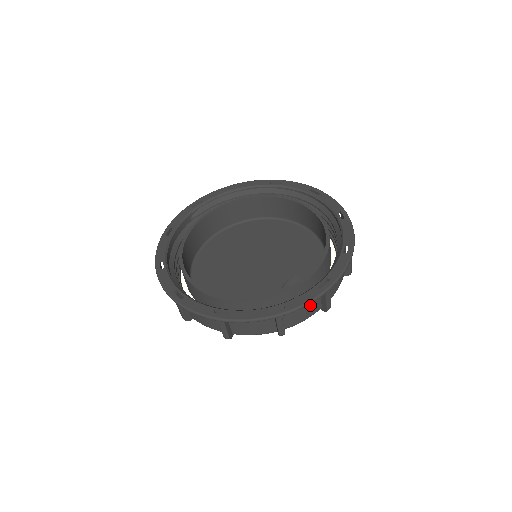
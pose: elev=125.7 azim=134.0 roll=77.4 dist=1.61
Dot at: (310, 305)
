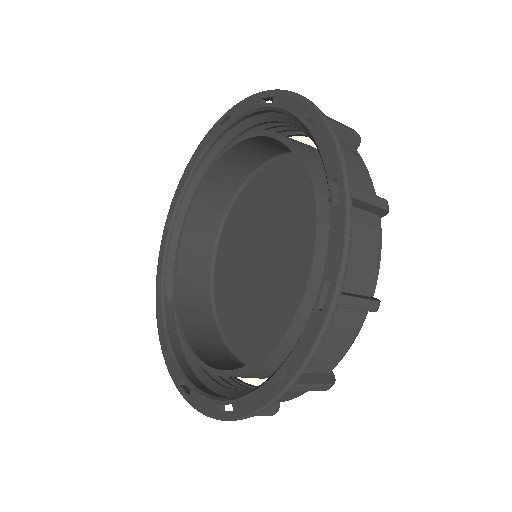
Dot at: (358, 234)
